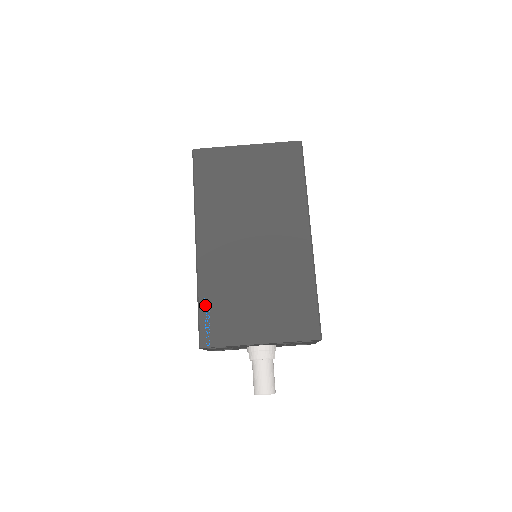
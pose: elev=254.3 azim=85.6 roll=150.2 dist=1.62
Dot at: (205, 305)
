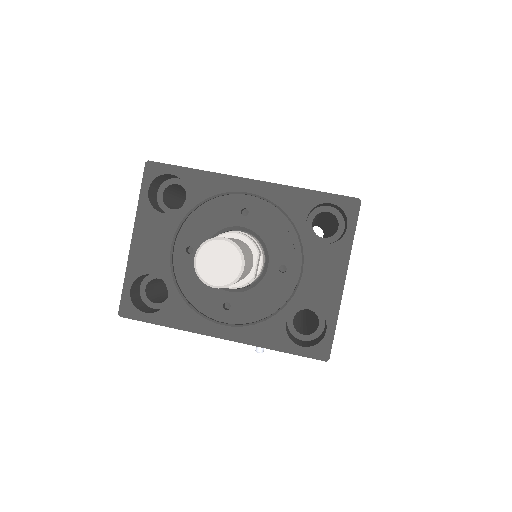
Dot at: occluded
